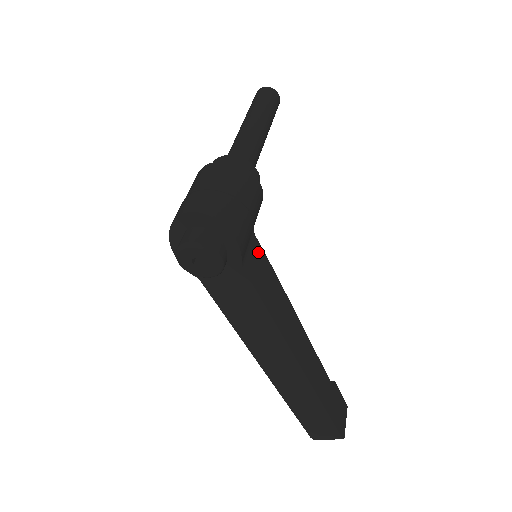
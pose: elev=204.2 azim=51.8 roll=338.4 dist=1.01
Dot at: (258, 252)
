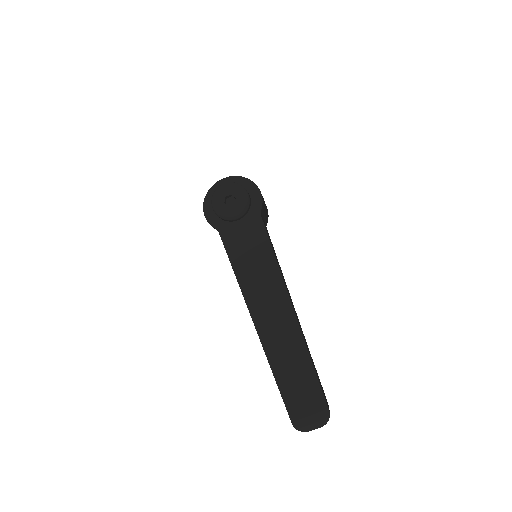
Dot at: occluded
